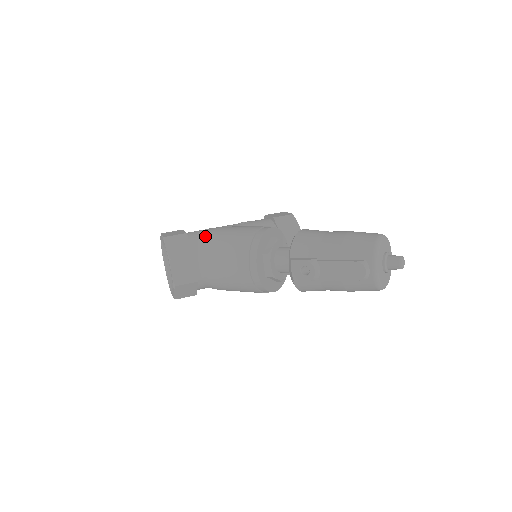
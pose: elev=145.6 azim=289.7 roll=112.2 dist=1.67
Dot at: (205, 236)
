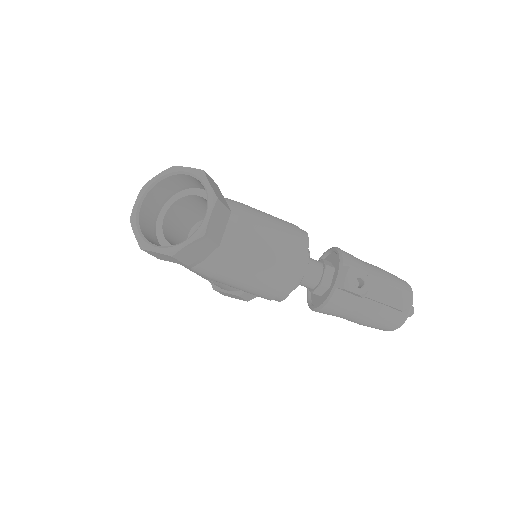
Dot at: (233, 201)
